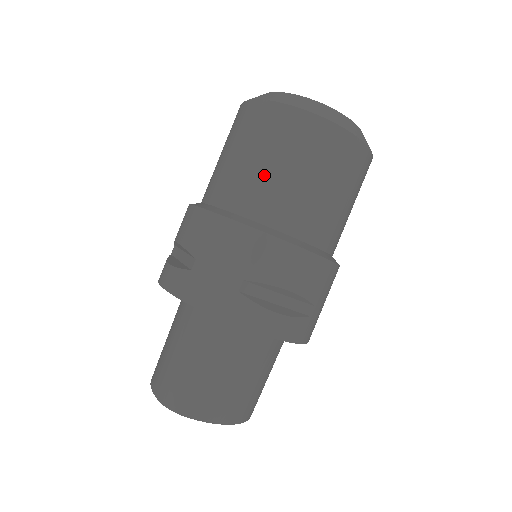
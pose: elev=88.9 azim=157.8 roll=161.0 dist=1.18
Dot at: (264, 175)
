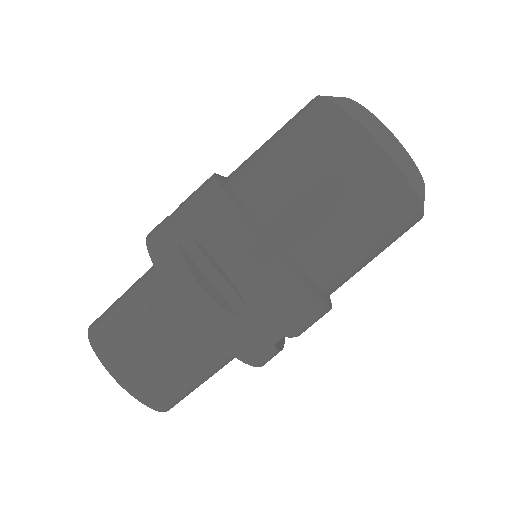
Dot at: (269, 154)
